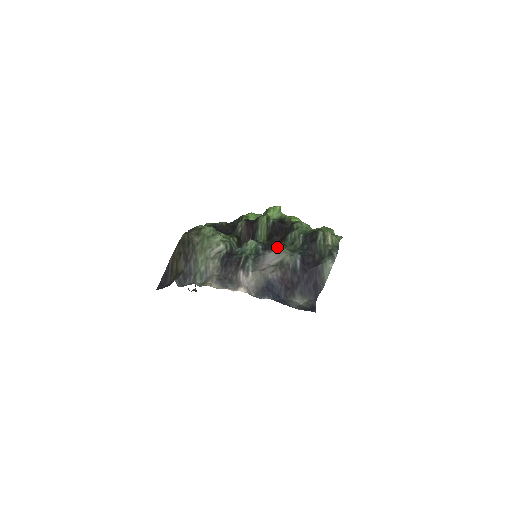
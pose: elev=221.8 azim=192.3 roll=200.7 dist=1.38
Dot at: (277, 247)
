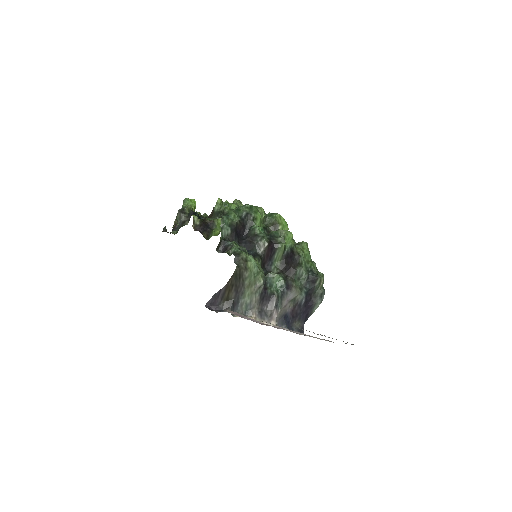
Dot at: (294, 287)
